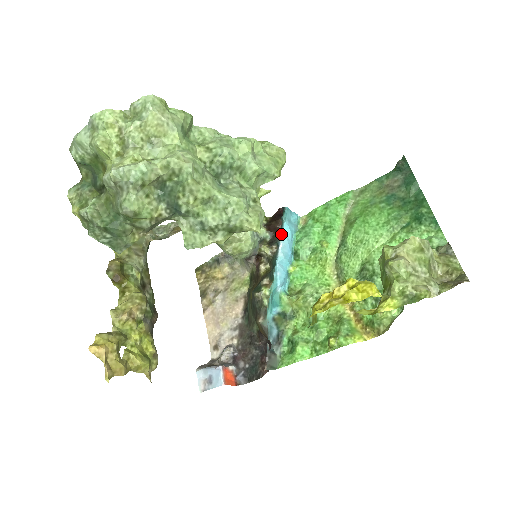
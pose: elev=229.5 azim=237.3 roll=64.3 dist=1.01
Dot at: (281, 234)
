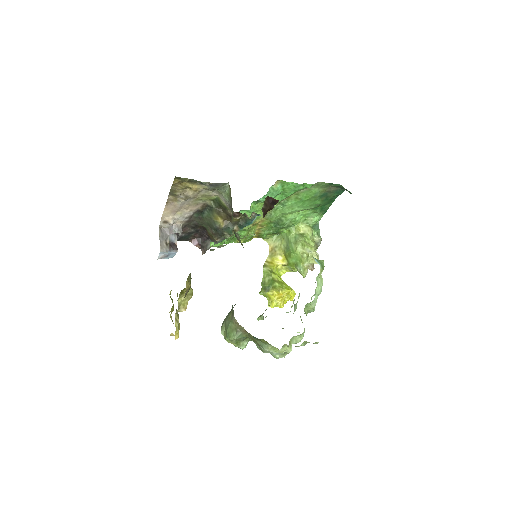
Dot at: occluded
